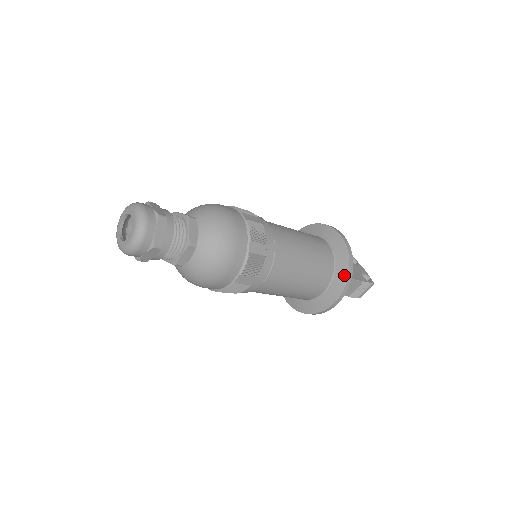
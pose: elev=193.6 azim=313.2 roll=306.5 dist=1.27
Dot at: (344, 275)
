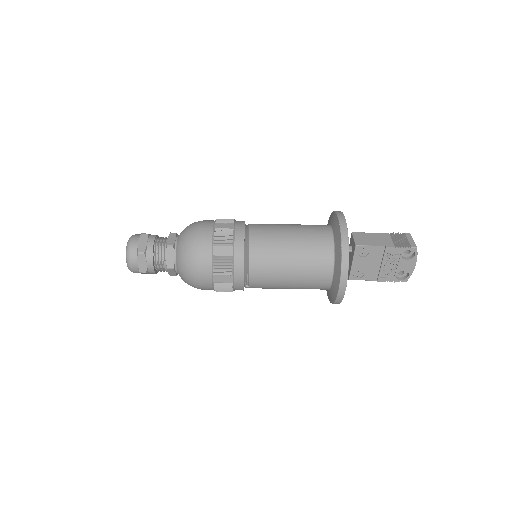
Dot at: (332, 215)
